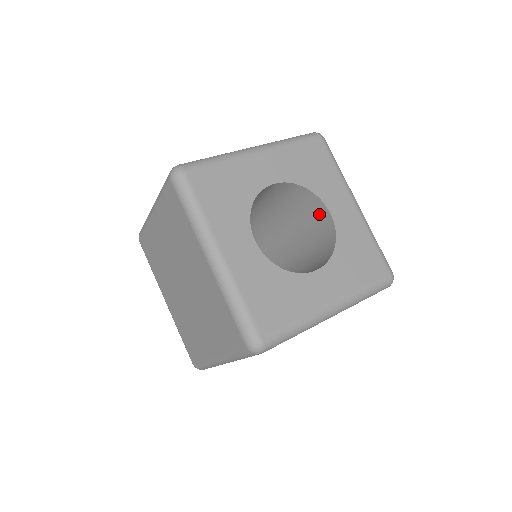
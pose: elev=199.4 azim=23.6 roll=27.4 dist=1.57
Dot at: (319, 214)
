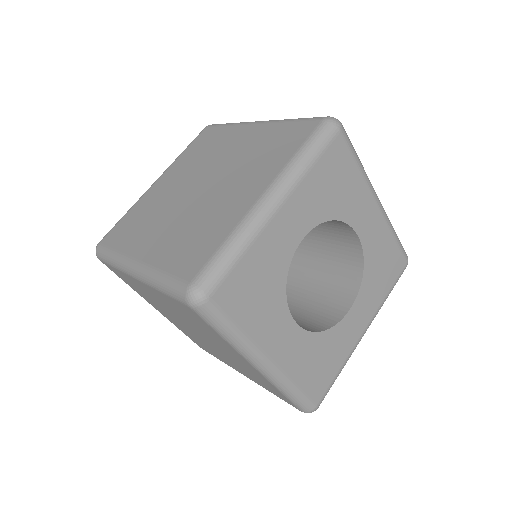
Dot at: (340, 228)
